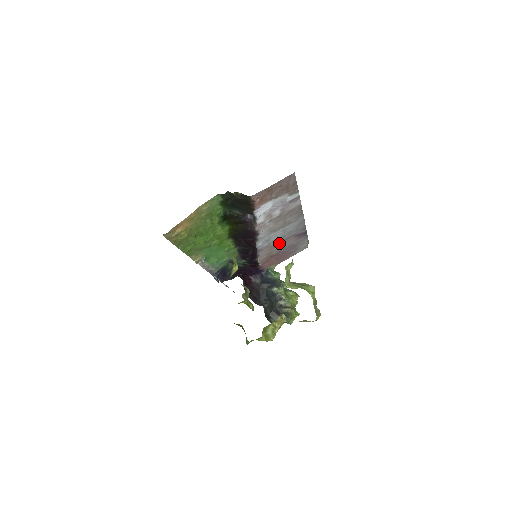
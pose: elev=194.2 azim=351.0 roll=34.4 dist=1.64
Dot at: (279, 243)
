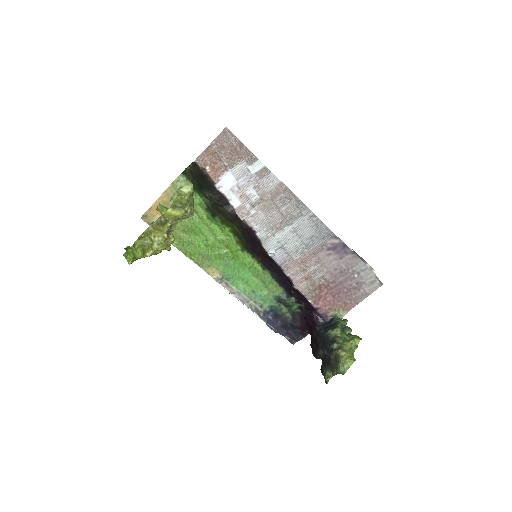
Dot at: (309, 259)
